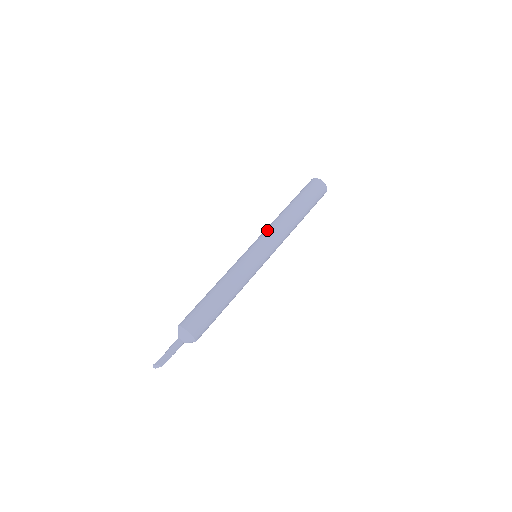
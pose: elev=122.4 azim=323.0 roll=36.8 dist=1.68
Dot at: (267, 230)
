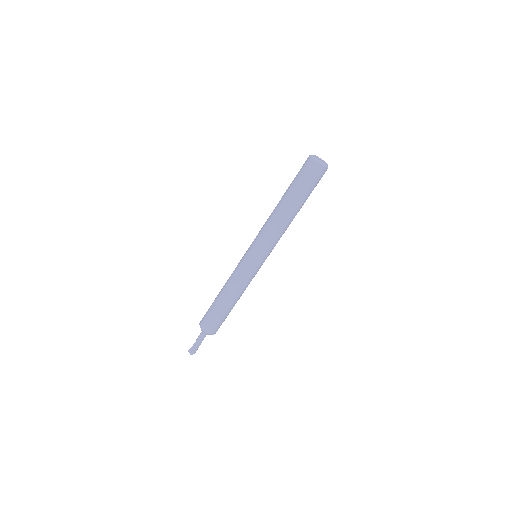
Dot at: (271, 240)
